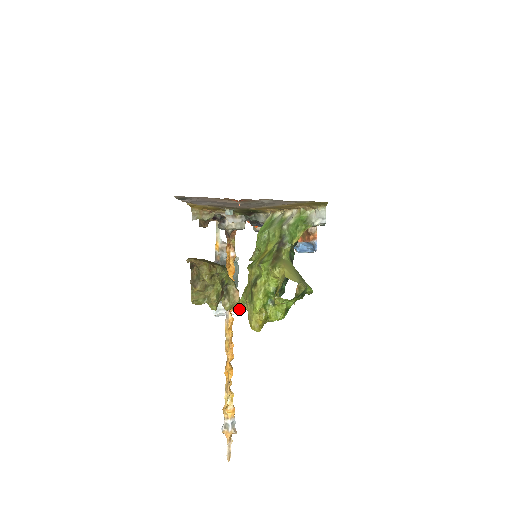
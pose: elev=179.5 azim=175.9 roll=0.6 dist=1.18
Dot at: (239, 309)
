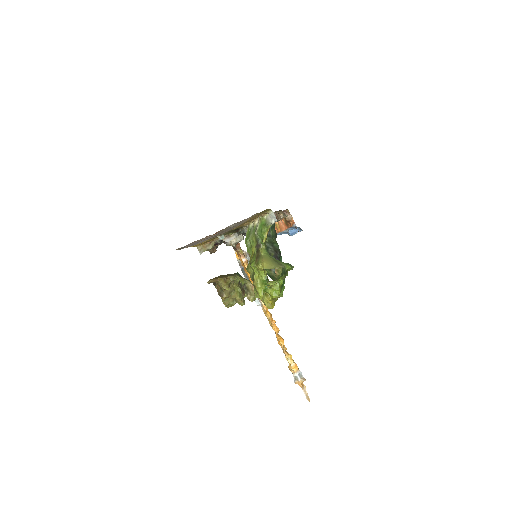
Dot at: occluded
